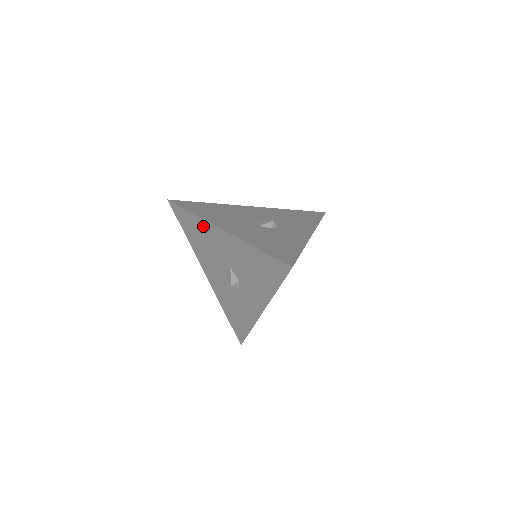
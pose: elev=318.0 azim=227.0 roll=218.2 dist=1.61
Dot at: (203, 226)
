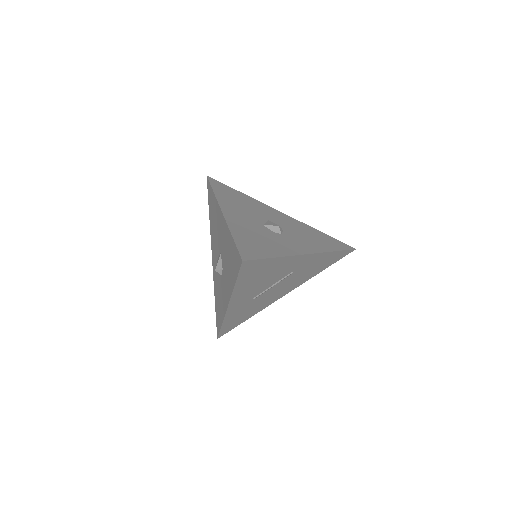
Dot at: (215, 206)
